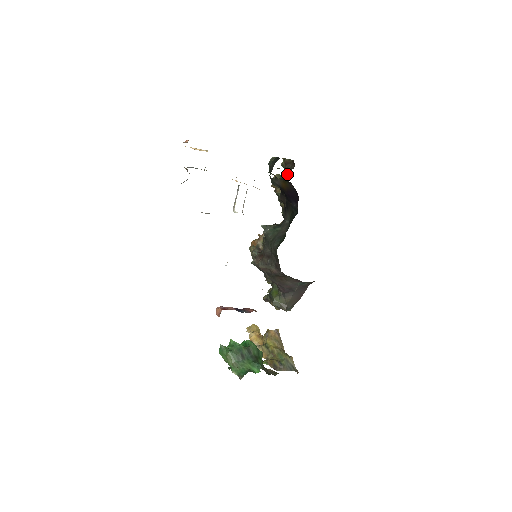
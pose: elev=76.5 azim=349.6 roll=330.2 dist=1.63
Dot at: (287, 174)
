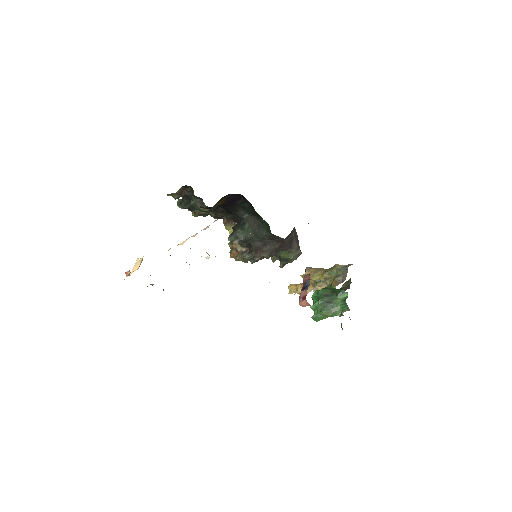
Dot at: (193, 197)
